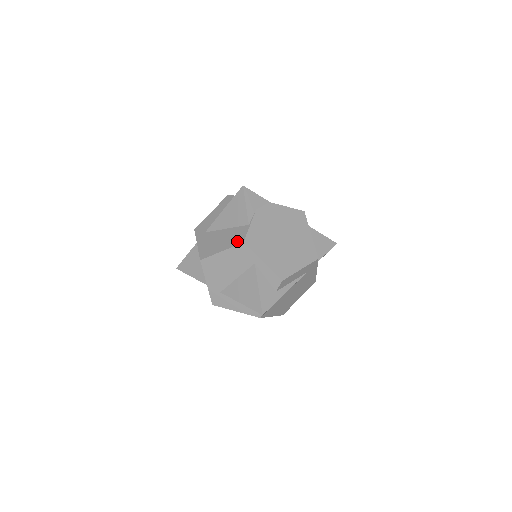
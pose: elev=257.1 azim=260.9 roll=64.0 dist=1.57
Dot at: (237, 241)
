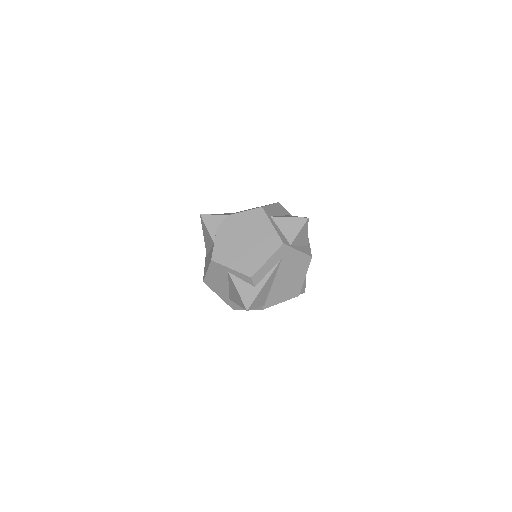
Dot at: (210, 260)
